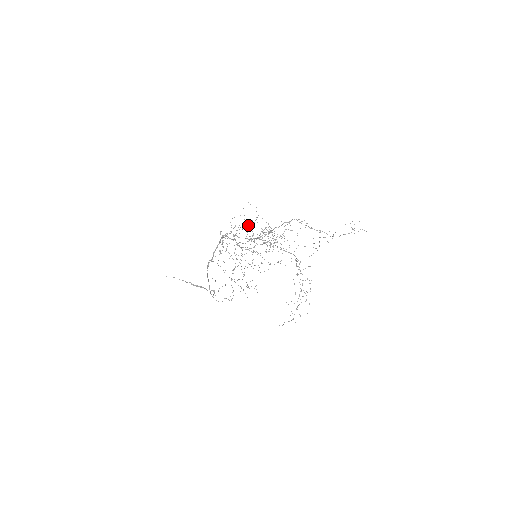
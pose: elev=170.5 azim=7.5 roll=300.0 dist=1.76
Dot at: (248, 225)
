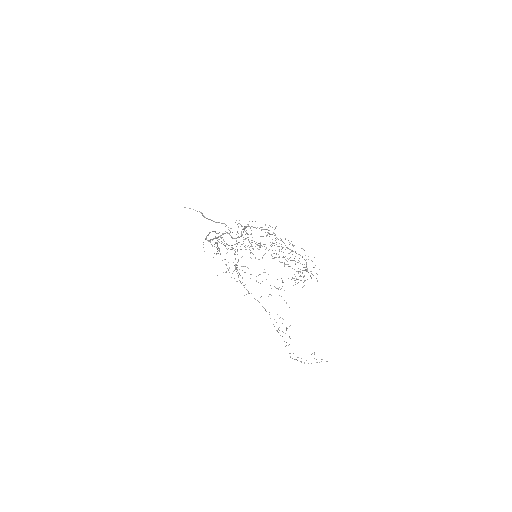
Dot at: occluded
